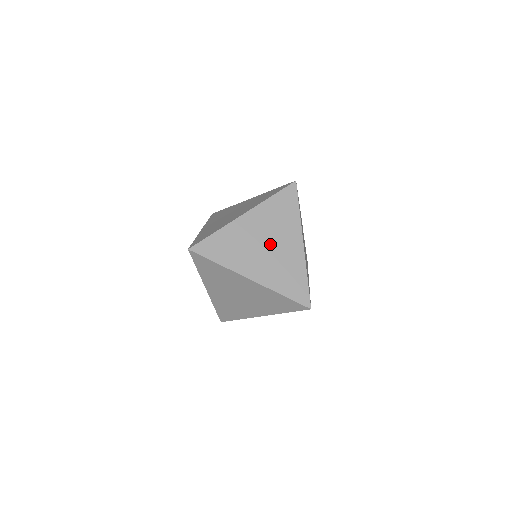
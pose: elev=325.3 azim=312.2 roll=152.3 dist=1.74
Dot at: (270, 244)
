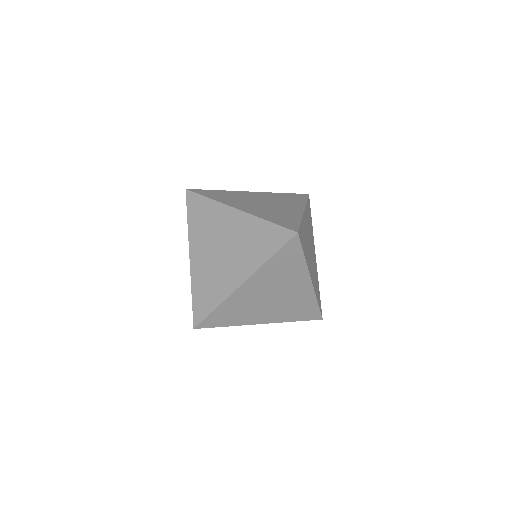
Dot at: (276, 295)
